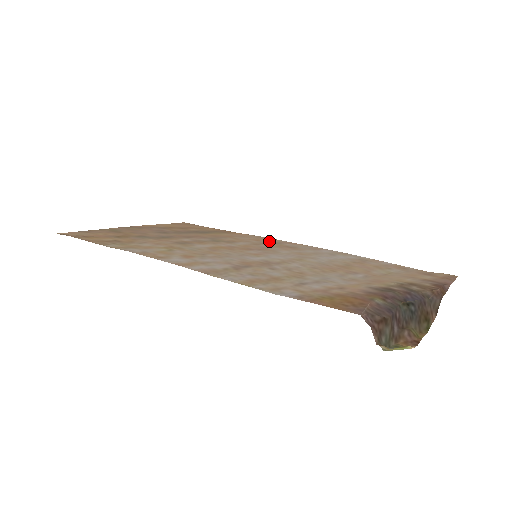
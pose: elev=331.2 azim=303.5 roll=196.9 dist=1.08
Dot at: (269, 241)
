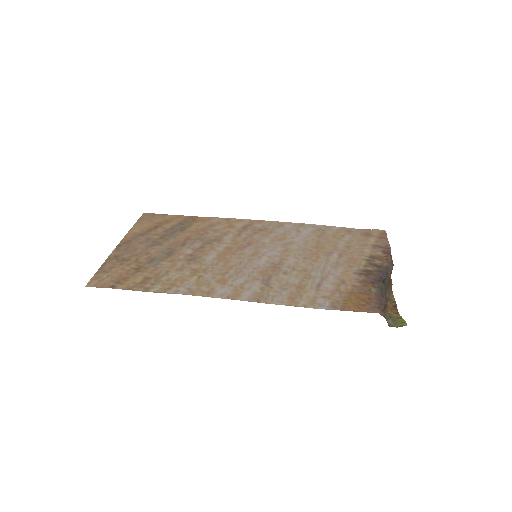
Dot at: (240, 225)
